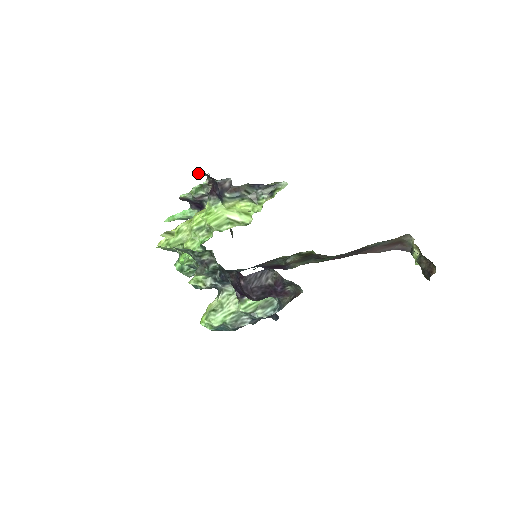
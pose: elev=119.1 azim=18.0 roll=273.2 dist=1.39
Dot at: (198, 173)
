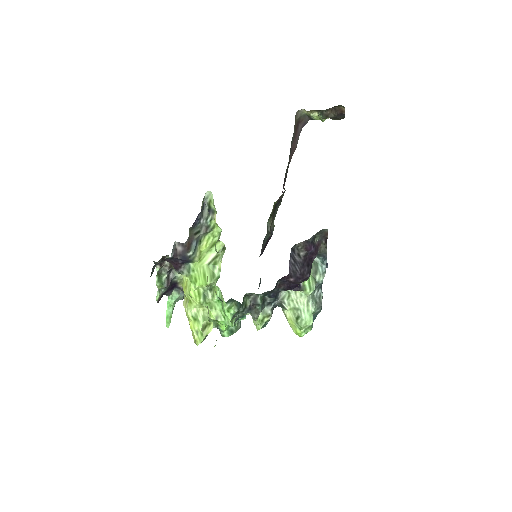
Dot at: (152, 271)
